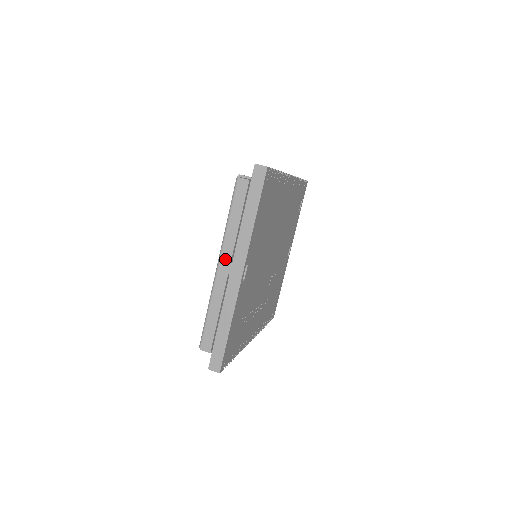
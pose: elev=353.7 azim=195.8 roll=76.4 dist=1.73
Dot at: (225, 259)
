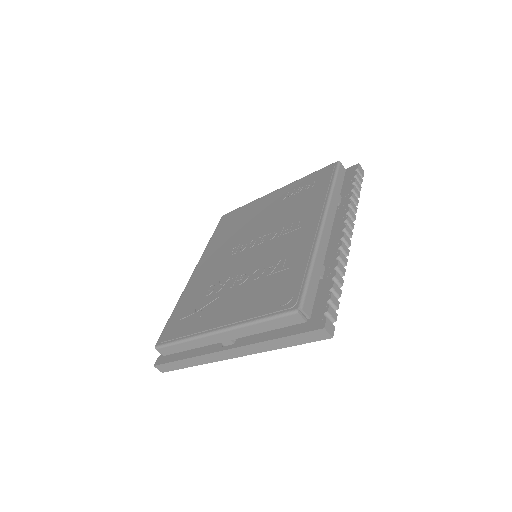
Dot at: (228, 335)
